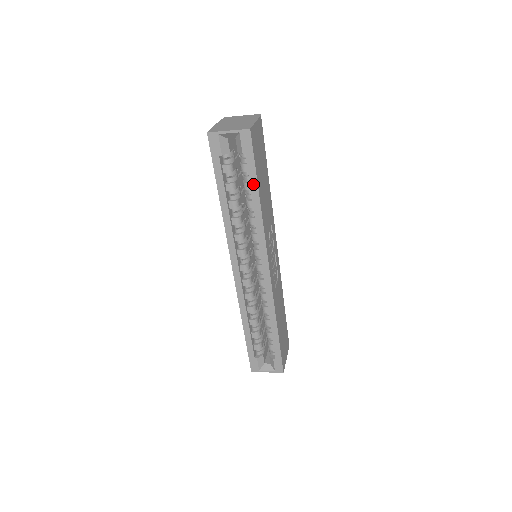
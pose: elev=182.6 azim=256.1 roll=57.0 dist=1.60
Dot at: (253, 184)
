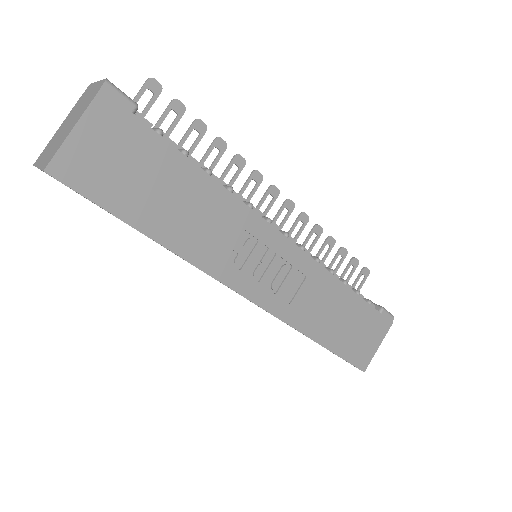
Dot at: occluded
